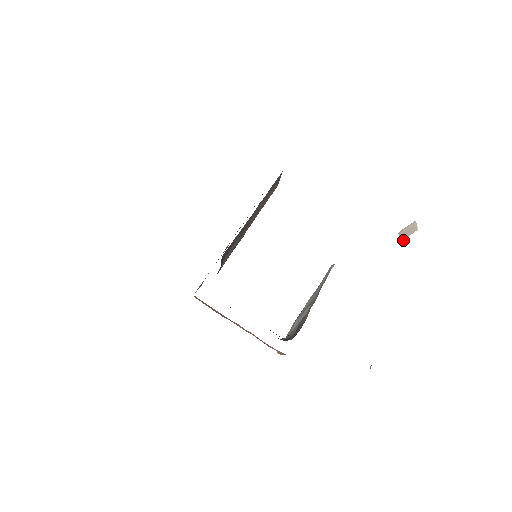
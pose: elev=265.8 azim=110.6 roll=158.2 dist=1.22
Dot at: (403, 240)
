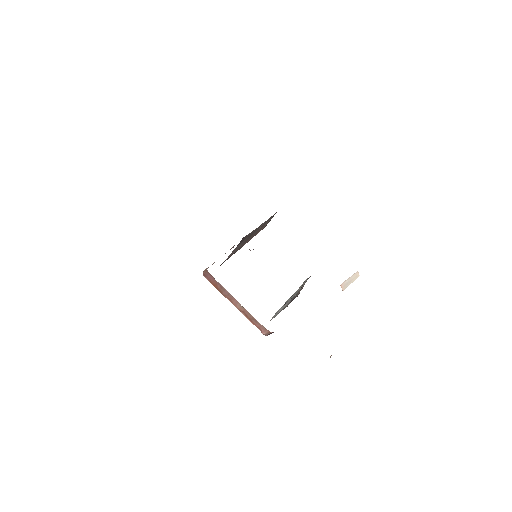
Dot at: (345, 288)
